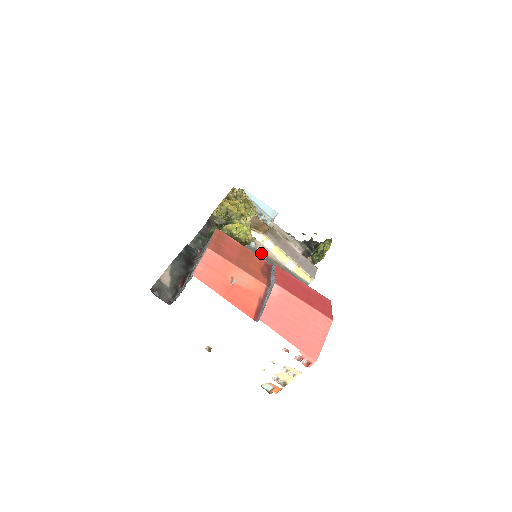
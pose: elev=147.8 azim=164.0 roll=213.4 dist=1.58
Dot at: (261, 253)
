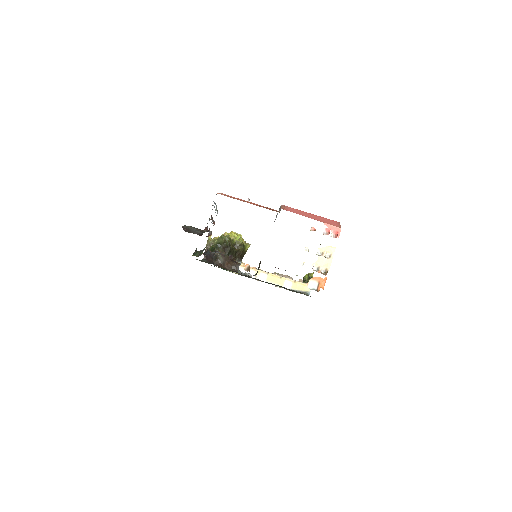
Dot at: occluded
